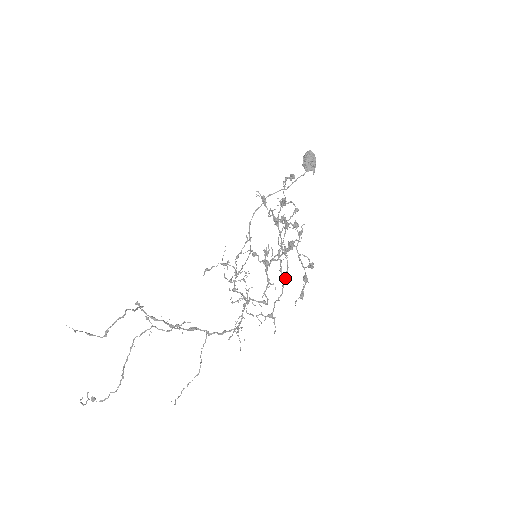
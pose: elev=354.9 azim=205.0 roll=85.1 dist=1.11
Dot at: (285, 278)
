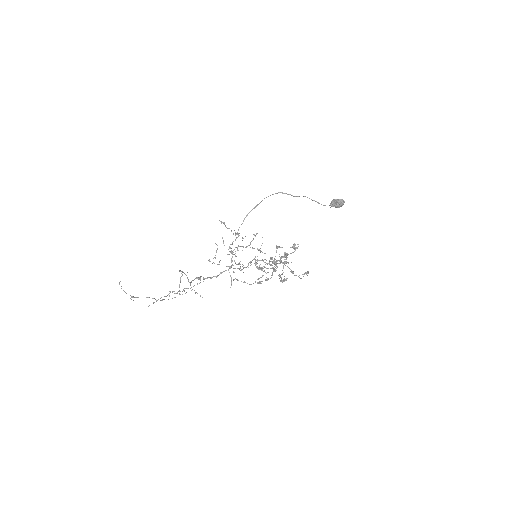
Dot at: occluded
